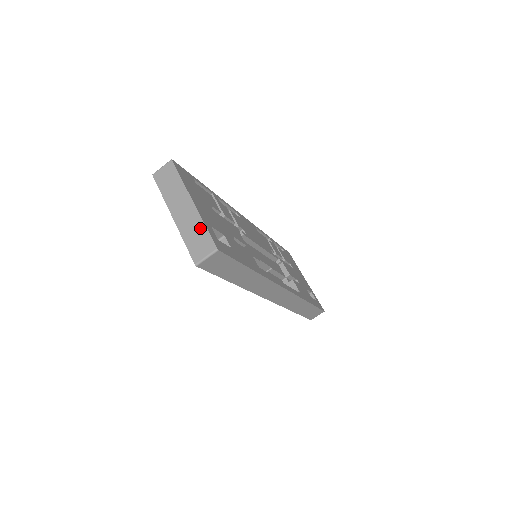
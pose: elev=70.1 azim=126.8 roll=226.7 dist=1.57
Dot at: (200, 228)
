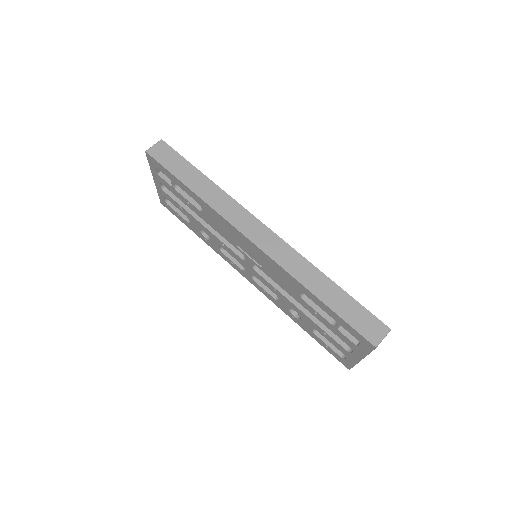
Dot at: occluded
